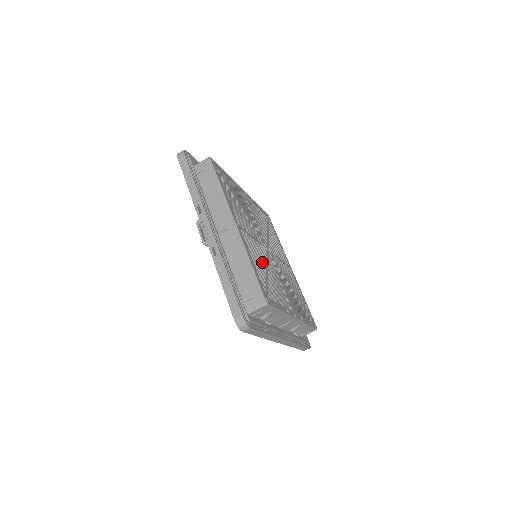
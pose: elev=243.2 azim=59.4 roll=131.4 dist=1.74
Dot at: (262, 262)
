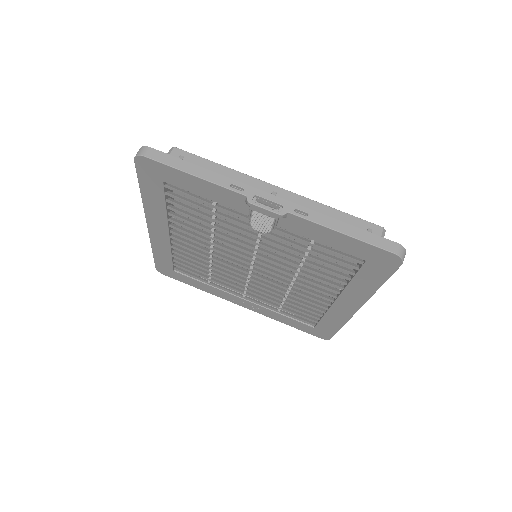
Dot at: occluded
